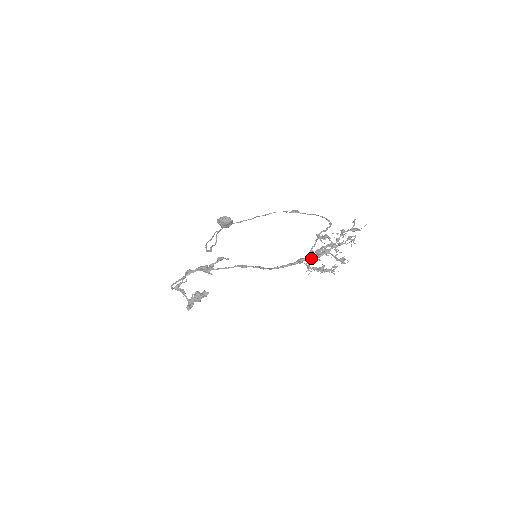
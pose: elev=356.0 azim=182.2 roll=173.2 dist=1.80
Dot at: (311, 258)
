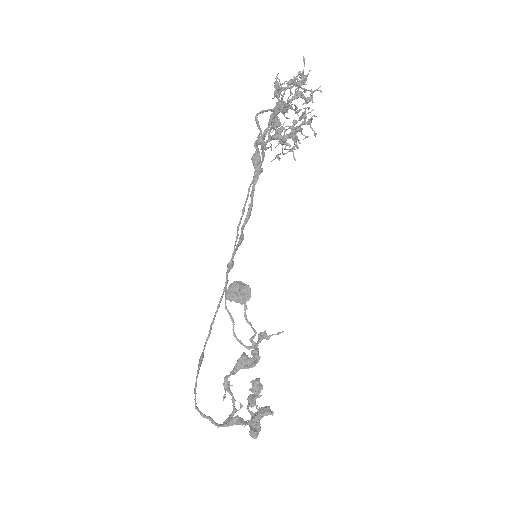
Dot at: (259, 137)
